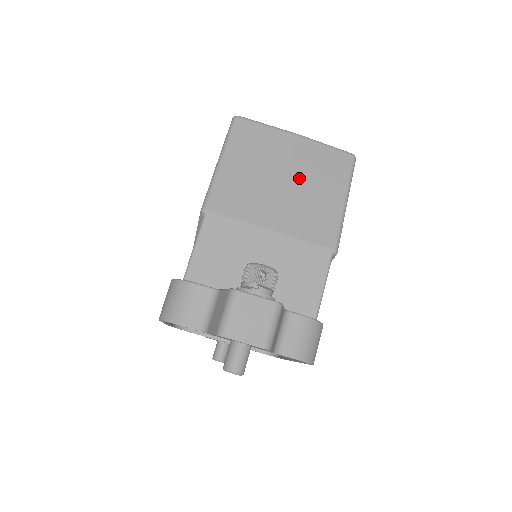
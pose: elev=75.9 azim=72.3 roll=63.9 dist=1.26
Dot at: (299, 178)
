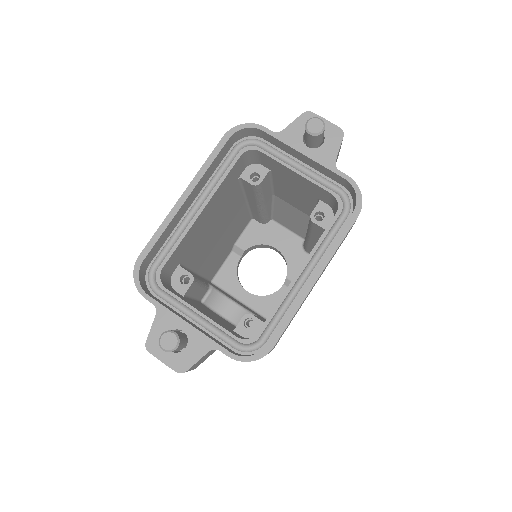
Dot at: occluded
